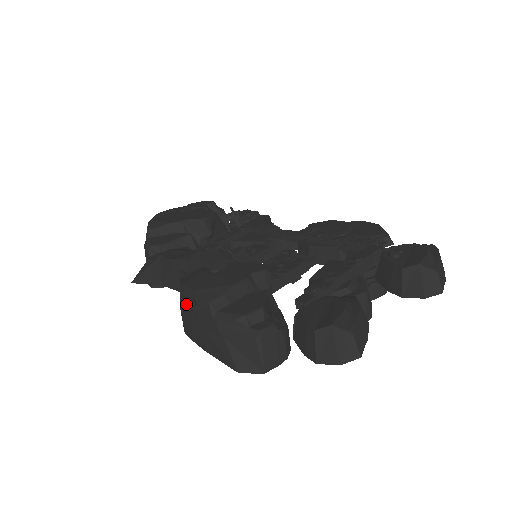
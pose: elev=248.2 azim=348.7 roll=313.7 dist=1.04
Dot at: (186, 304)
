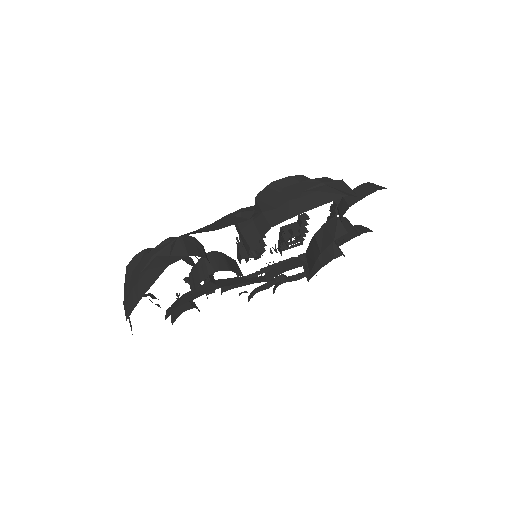
Dot at: (275, 196)
